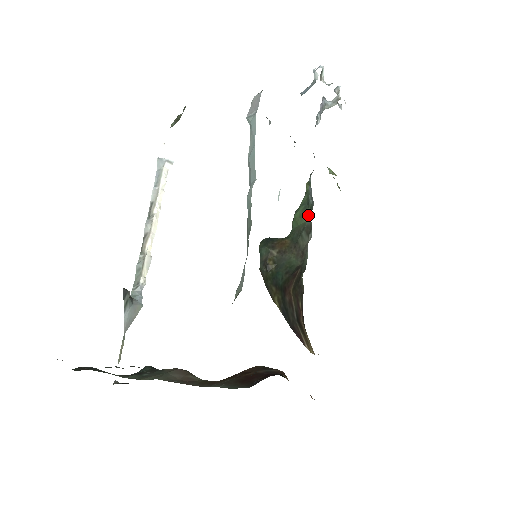
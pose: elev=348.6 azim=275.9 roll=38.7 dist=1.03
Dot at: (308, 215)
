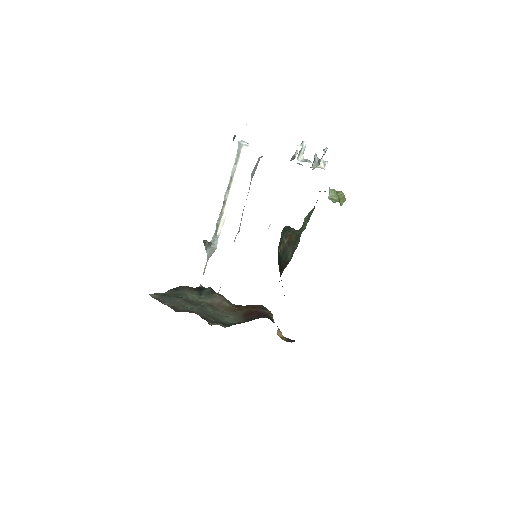
Dot at: occluded
